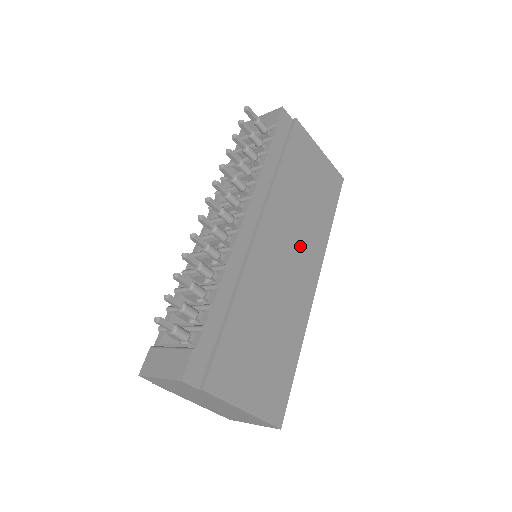
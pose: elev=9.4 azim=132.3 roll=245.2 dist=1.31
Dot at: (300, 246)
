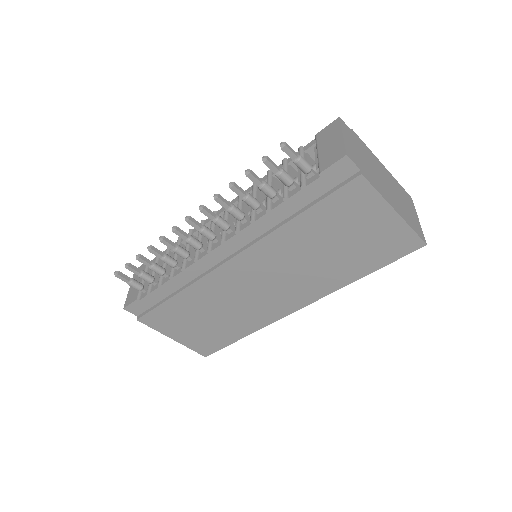
Dot at: (290, 281)
